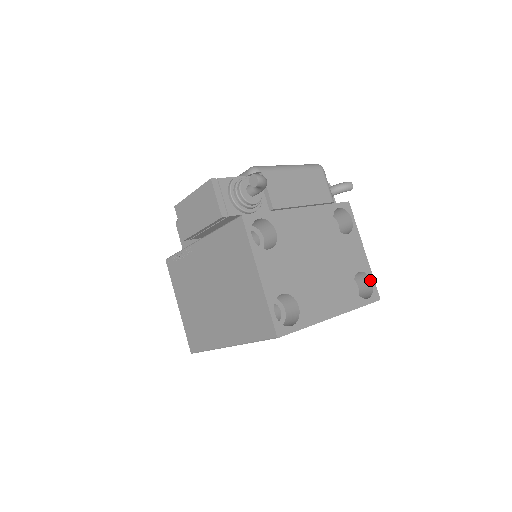
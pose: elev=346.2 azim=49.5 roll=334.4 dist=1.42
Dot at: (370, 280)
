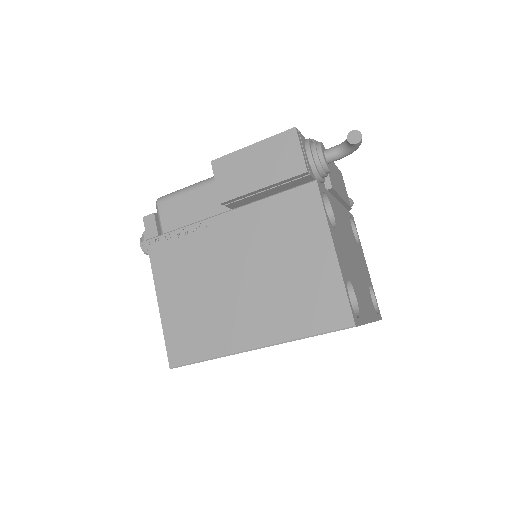
Dot at: (374, 297)
